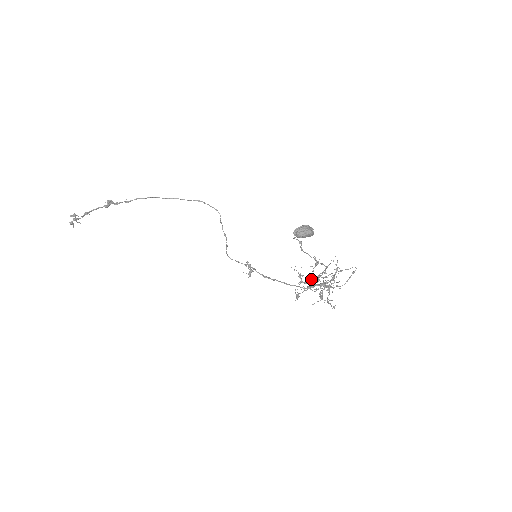
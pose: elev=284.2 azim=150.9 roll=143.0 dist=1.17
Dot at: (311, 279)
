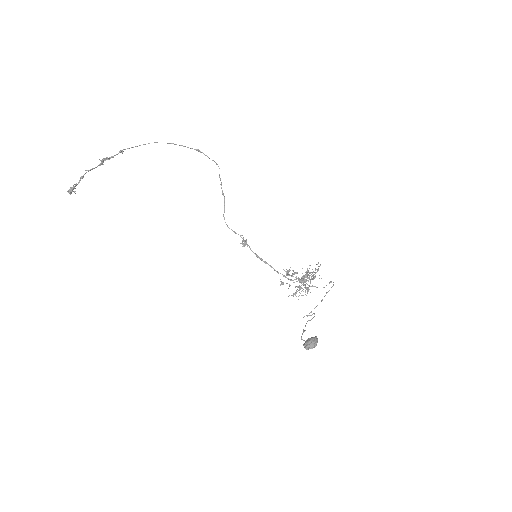
Dot at: occluded
